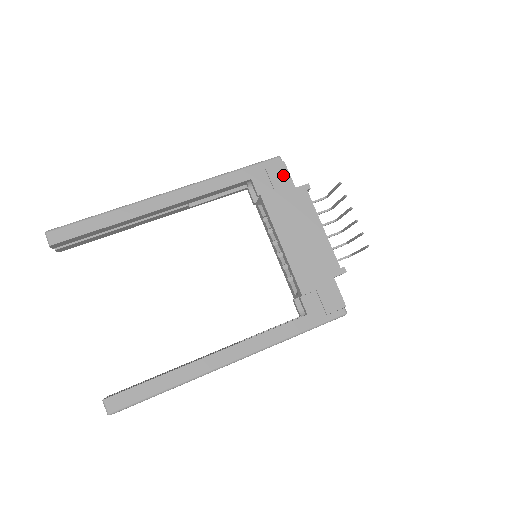
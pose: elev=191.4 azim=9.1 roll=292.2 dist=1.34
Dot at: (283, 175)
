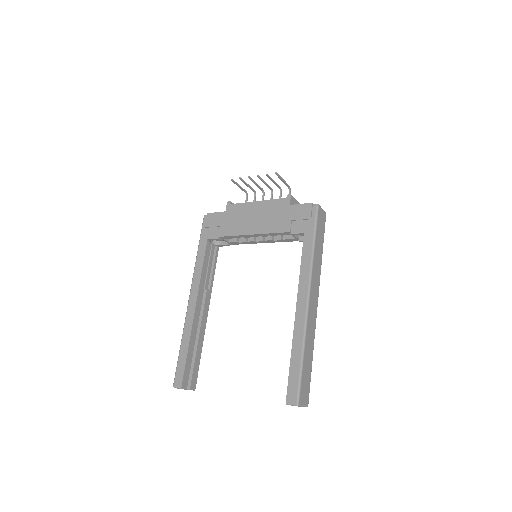
Dot at: (215, 217)
